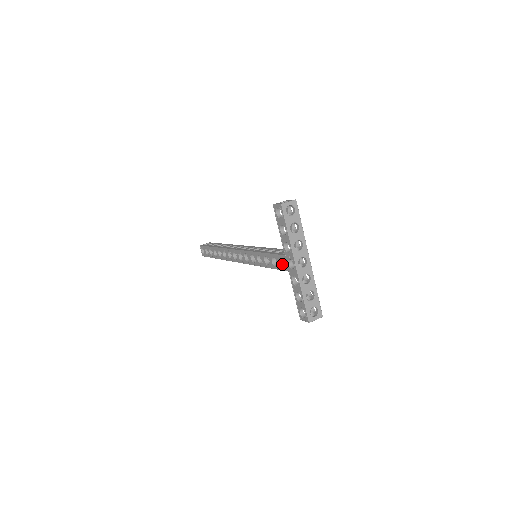
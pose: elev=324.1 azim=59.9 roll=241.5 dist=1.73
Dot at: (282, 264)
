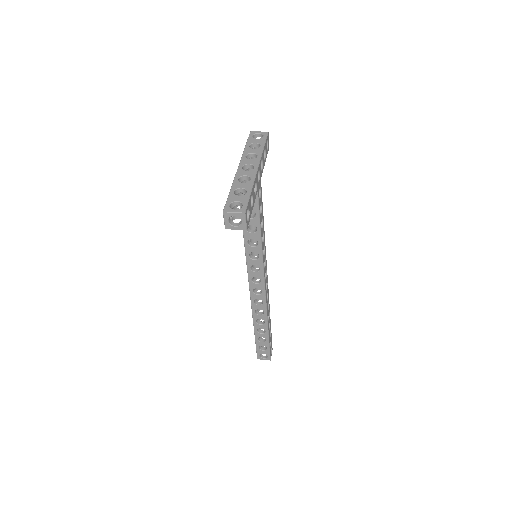
Dot at: occluded
